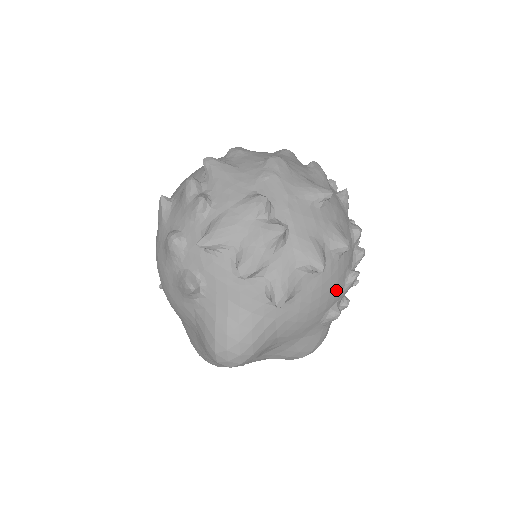
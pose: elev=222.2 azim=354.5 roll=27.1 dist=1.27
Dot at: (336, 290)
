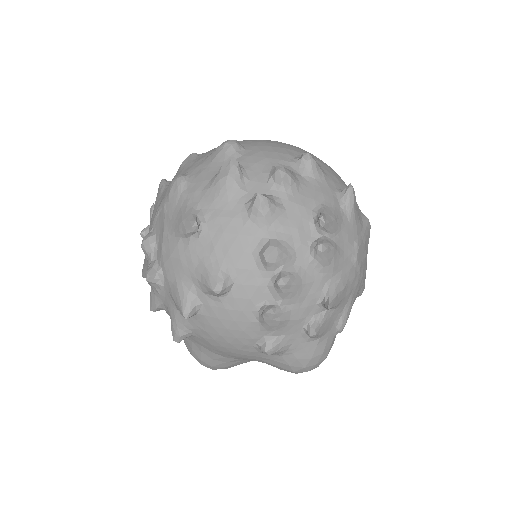
Dot at: (242, 329)
